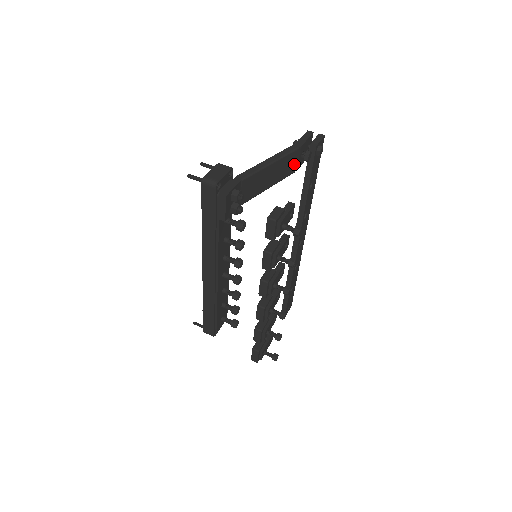
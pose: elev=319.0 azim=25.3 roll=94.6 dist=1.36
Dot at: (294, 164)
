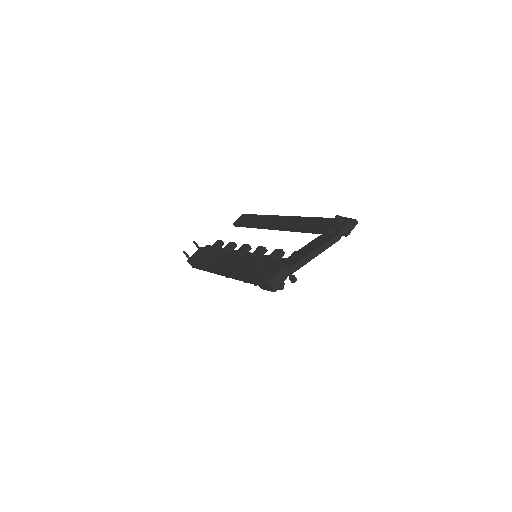
Dot at: occluded
